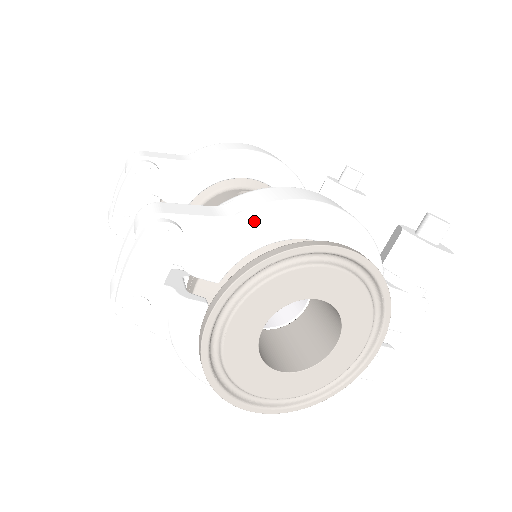
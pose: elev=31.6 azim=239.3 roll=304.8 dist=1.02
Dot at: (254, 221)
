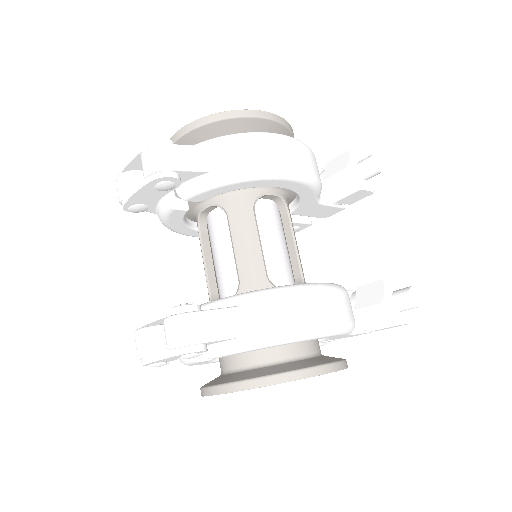
Dot at: (266, 345)
